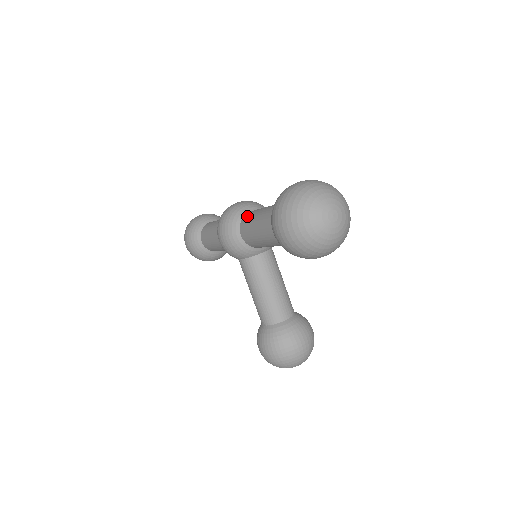
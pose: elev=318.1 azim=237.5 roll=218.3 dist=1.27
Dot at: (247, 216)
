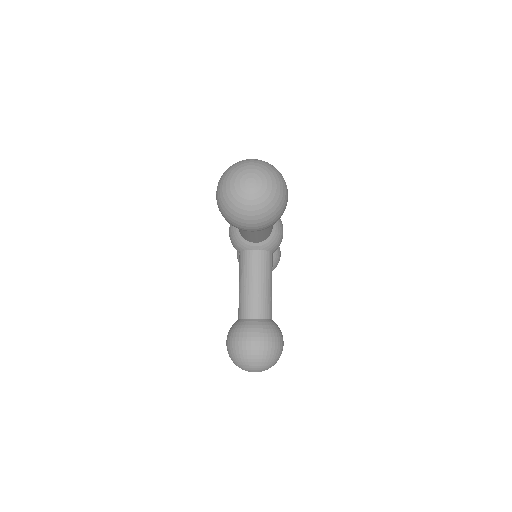
Dot at: occluded
